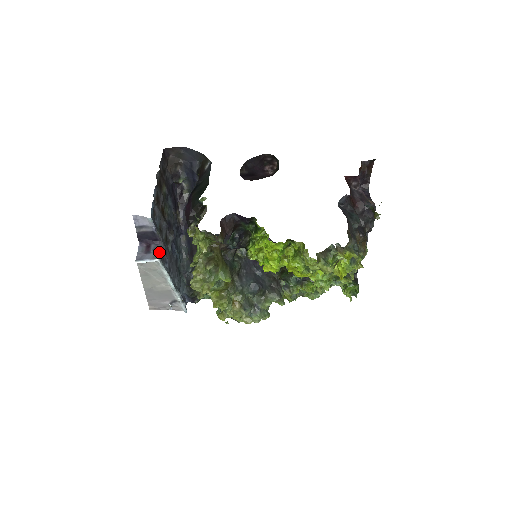
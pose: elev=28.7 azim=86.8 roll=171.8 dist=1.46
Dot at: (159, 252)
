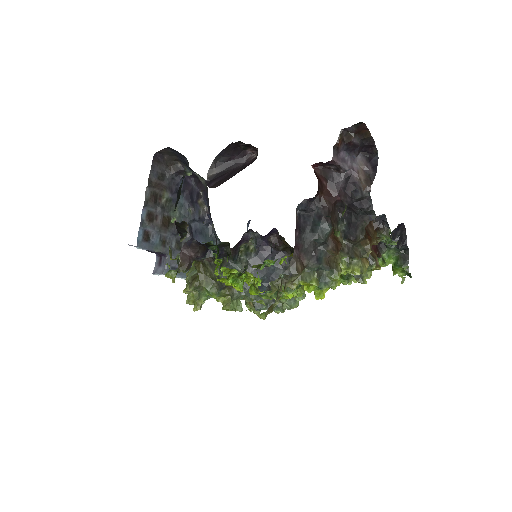
Dot at: (165, 266)
